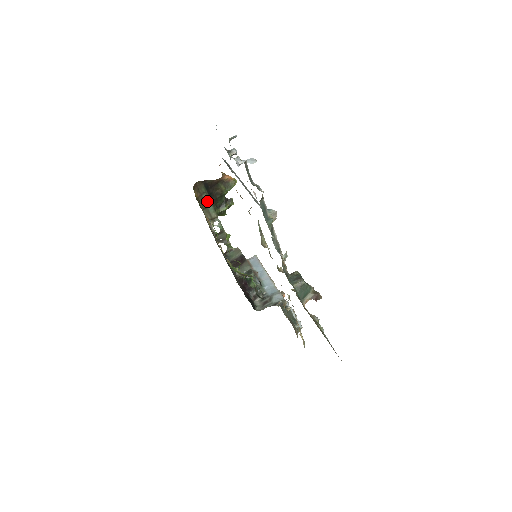
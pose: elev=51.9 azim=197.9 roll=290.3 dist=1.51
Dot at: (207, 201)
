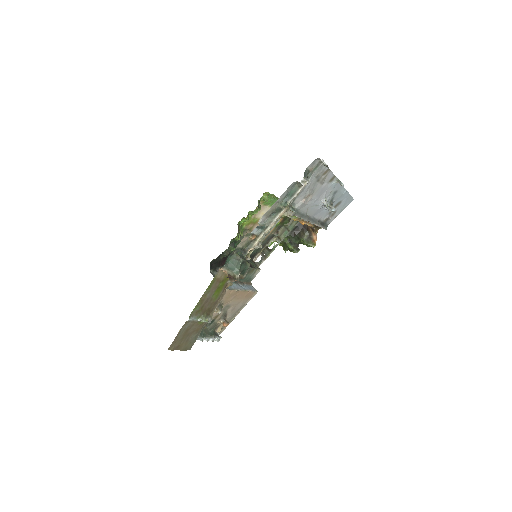
Dot at: (292, 226)
